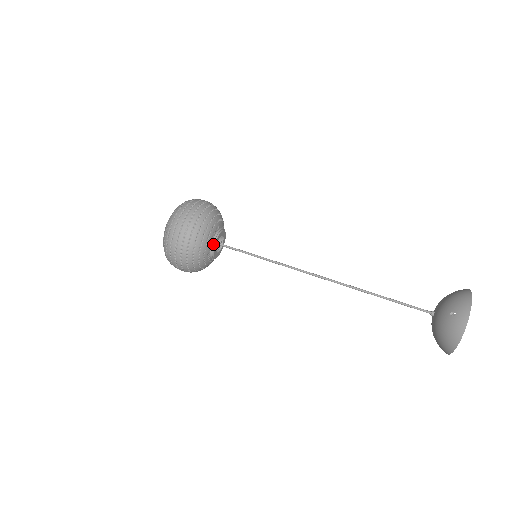
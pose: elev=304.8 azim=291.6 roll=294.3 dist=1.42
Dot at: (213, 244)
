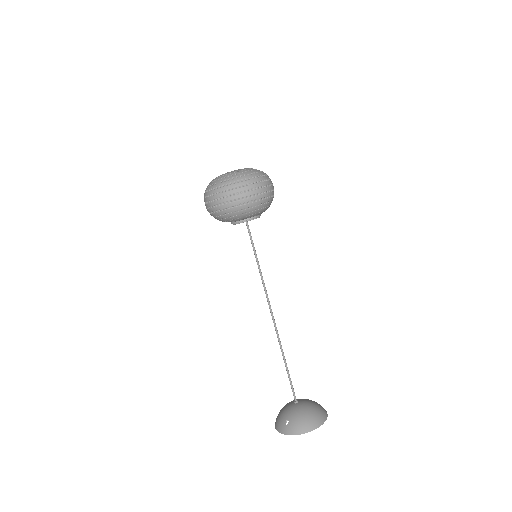
Dot at: (233, 223)
